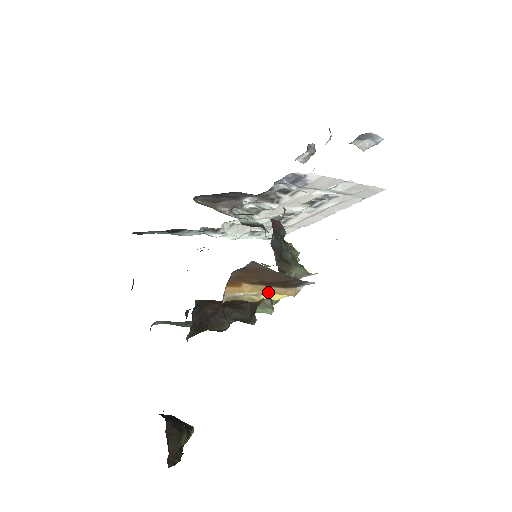
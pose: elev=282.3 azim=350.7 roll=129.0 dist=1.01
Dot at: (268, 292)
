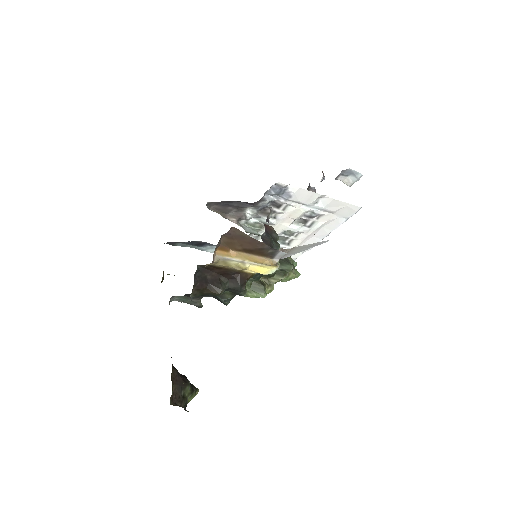
Dot at: (250, 260)
